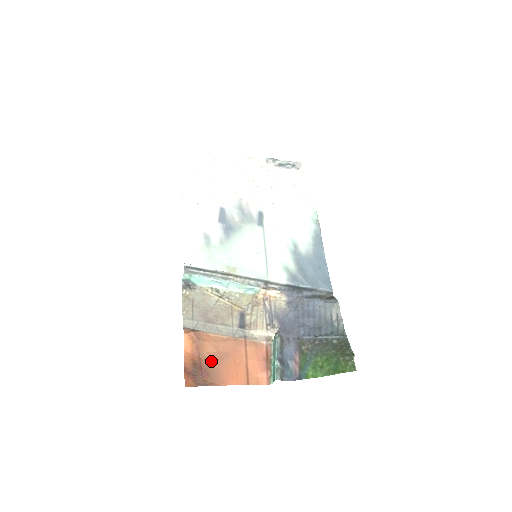
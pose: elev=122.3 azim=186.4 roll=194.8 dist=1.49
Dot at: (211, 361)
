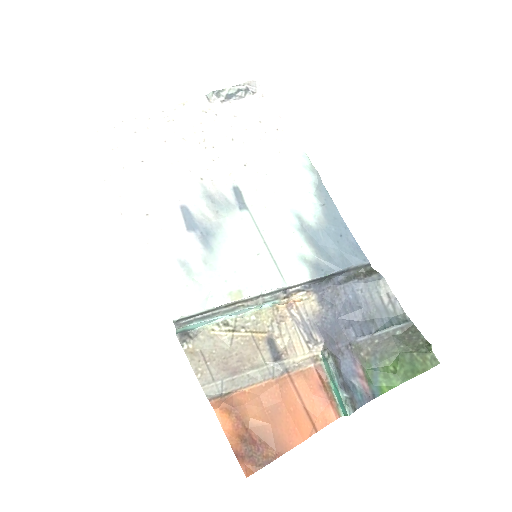
Dot at: (262, 426)
